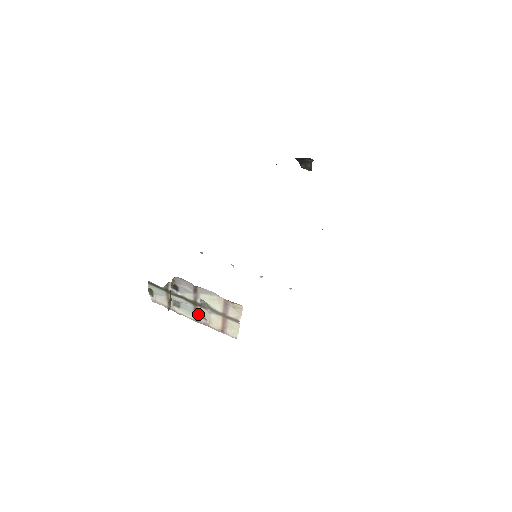
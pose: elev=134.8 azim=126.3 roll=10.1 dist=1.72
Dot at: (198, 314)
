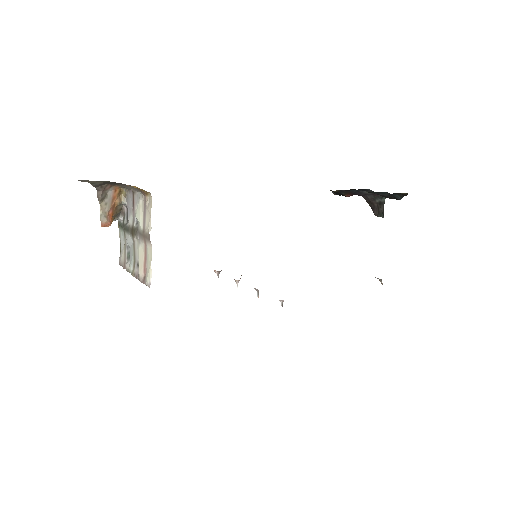
Dot at: (136, 259)
